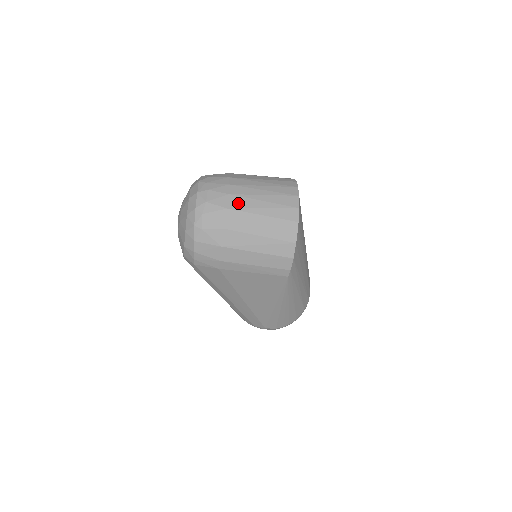
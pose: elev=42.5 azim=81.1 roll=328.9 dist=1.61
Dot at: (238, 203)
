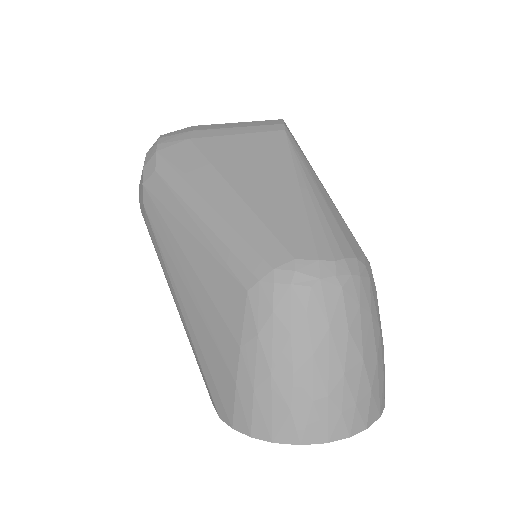
Dot at: occluded
